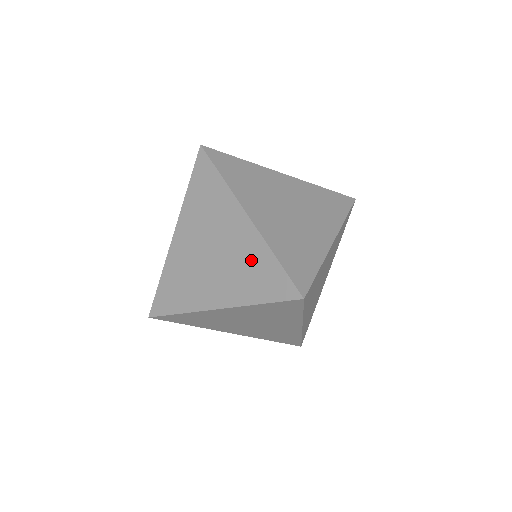
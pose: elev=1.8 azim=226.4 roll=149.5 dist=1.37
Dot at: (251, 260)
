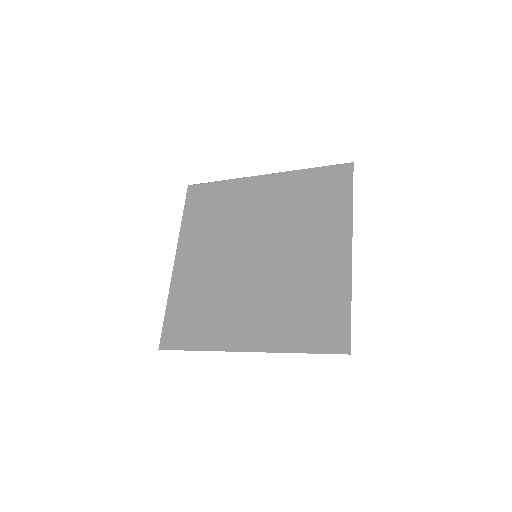
Dot at: occluded
